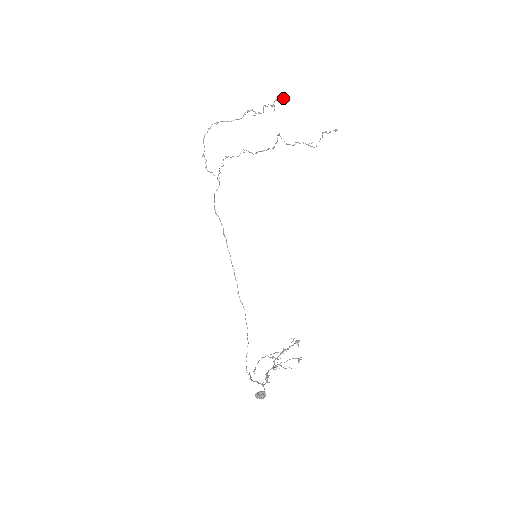
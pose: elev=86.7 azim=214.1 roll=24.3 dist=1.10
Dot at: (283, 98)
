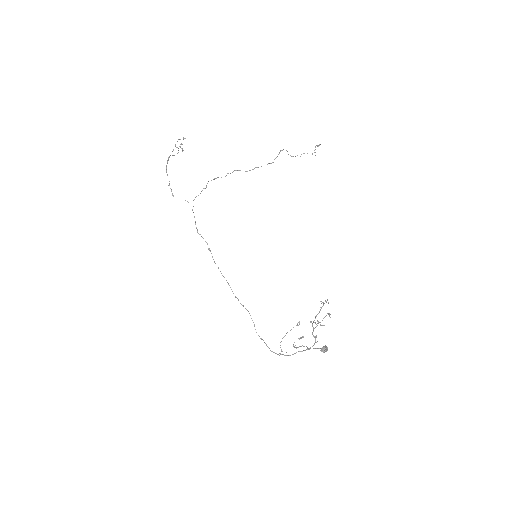
Dot at: occluded
